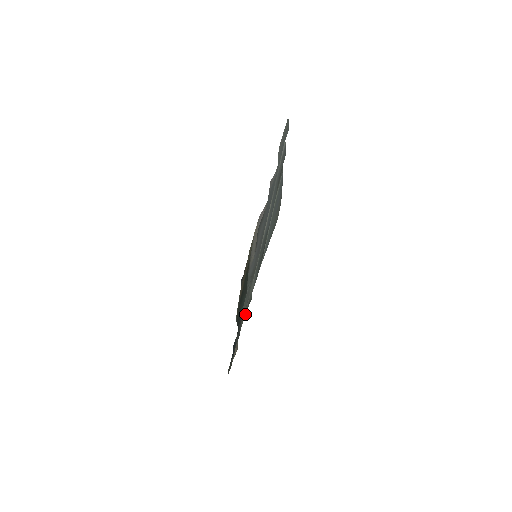
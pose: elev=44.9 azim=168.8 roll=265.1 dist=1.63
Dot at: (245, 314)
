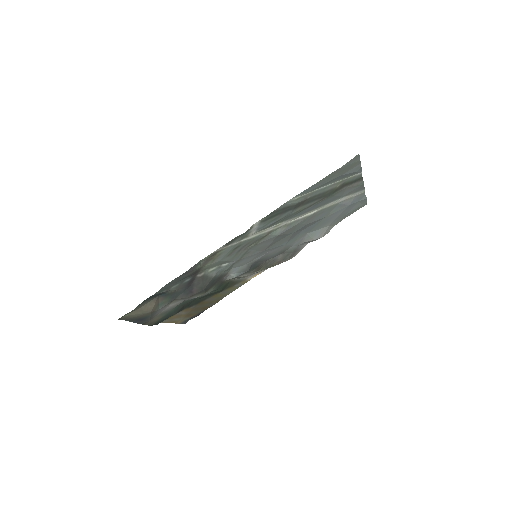
Dot at: (220, 247)
